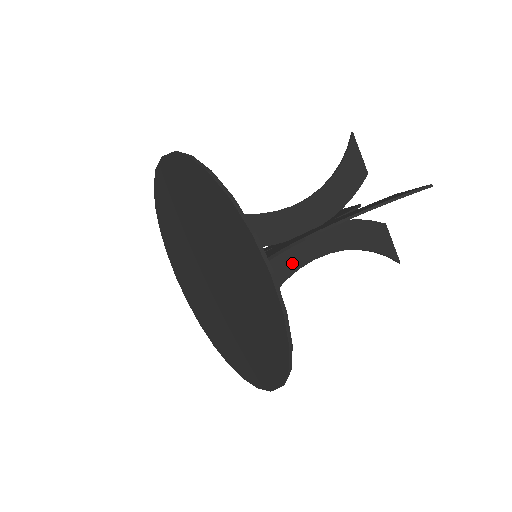
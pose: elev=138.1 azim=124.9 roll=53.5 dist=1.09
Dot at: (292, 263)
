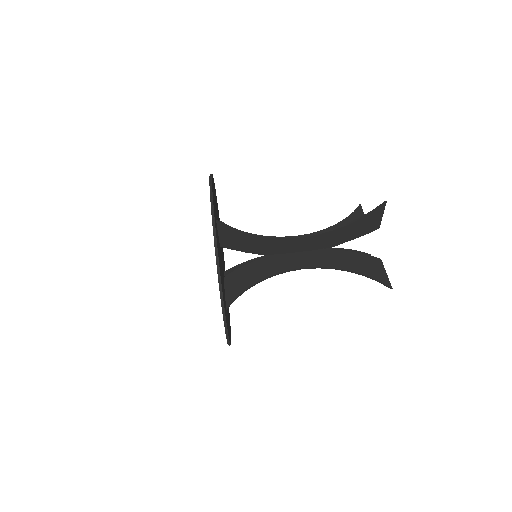
Dot at: occluded
